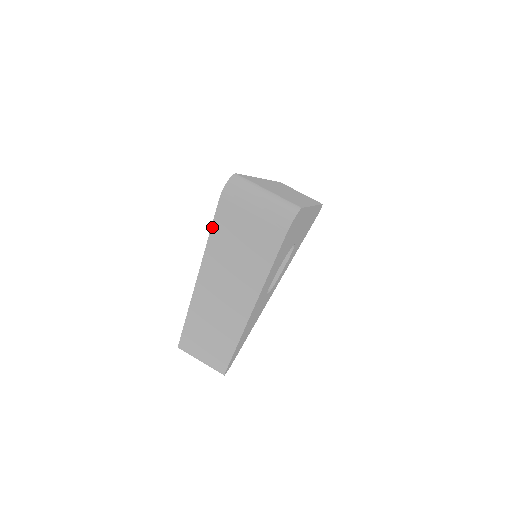
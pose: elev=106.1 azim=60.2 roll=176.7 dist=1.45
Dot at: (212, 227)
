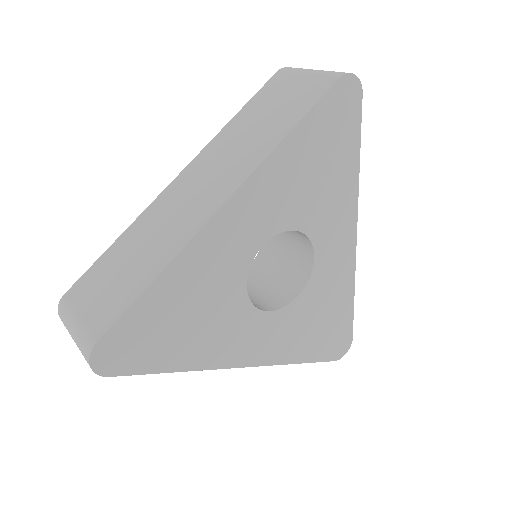
Dot at: (249, 101)
